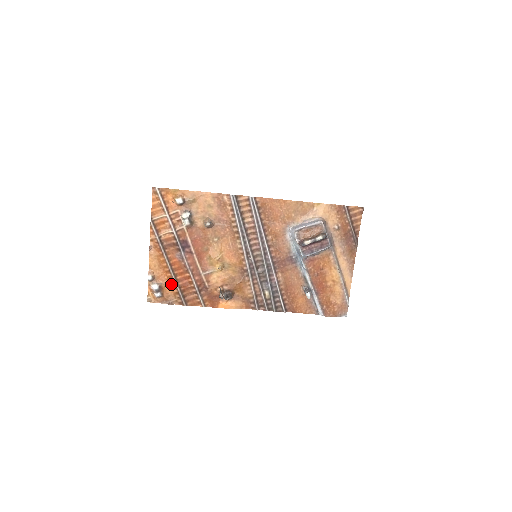
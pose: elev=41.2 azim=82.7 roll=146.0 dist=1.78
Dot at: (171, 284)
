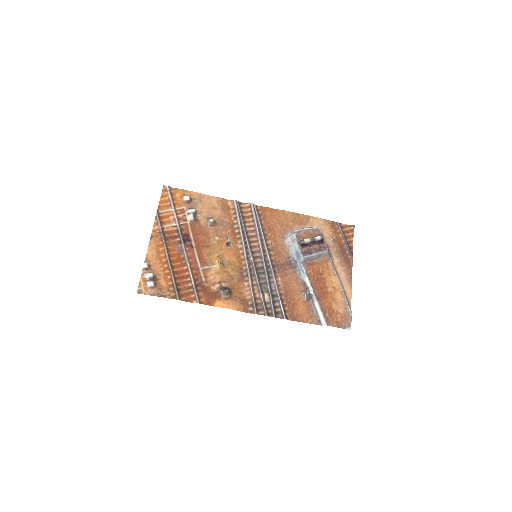
Dot at: (166, 276)
